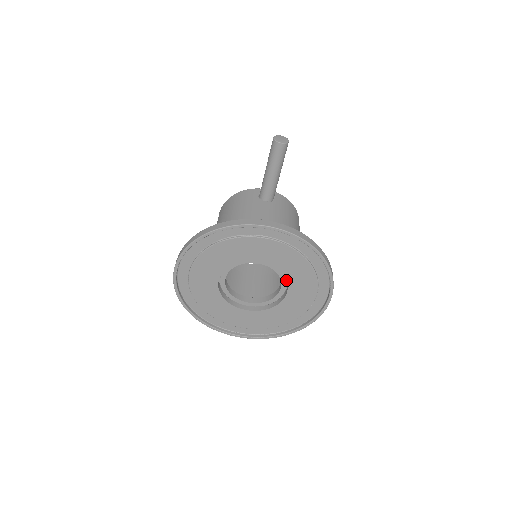
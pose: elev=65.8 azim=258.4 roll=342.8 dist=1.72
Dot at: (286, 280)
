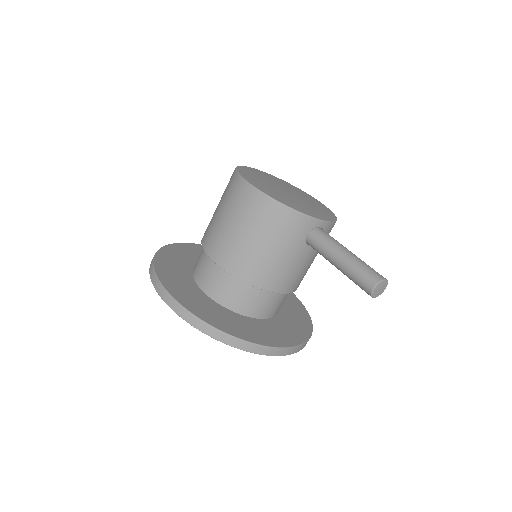
Dot at: occluded
